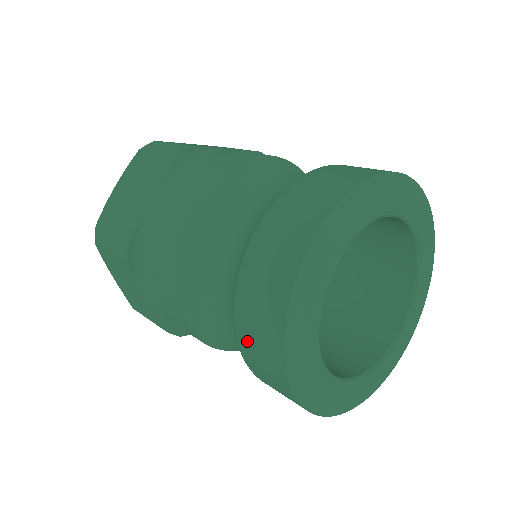
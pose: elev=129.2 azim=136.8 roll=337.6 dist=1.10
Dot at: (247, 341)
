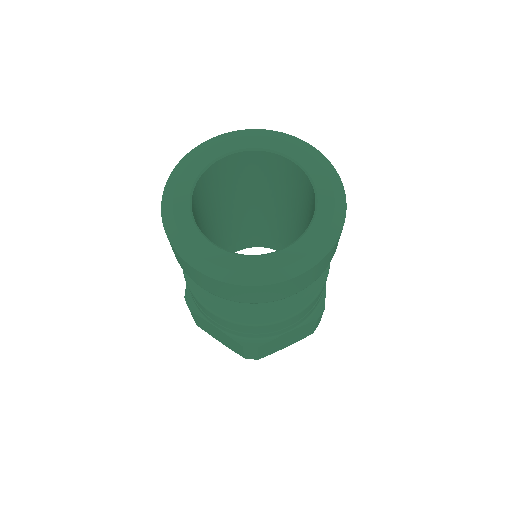
Dot at: occluded
